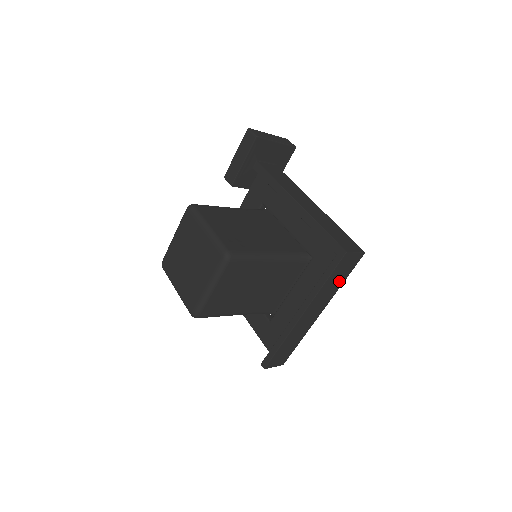
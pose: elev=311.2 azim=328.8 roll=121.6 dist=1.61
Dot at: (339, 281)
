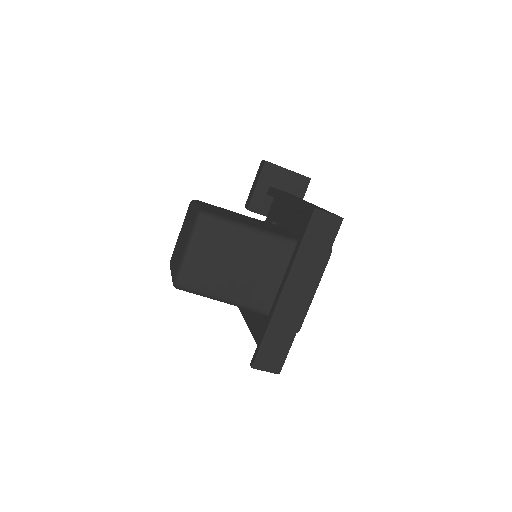
Dot at: (320, 252)
